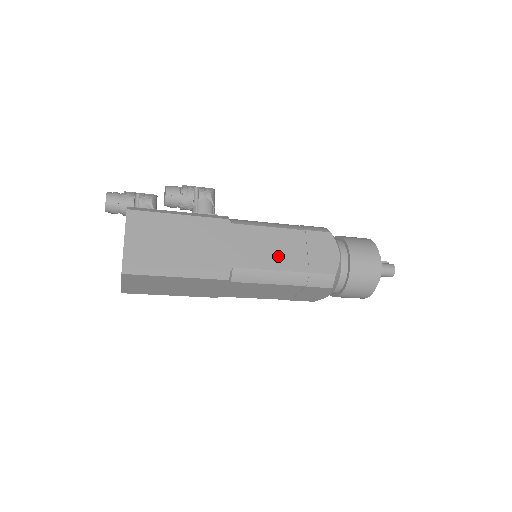
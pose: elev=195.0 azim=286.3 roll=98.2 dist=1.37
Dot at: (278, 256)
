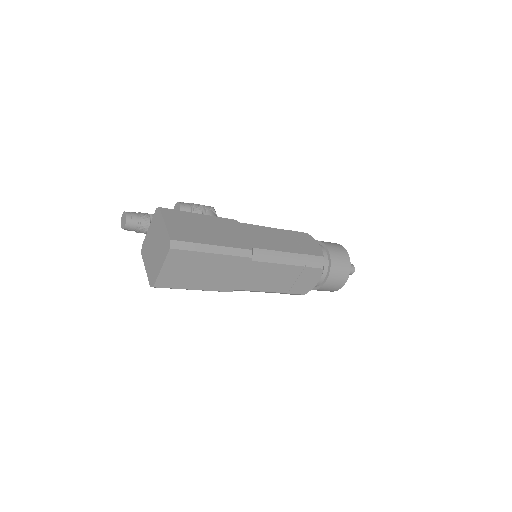
Dot at: (280, 243)
